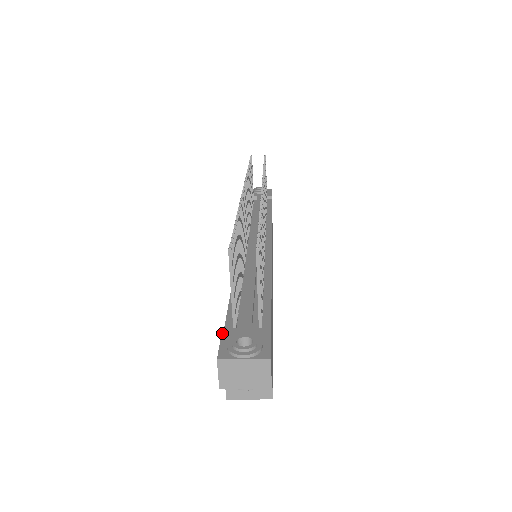
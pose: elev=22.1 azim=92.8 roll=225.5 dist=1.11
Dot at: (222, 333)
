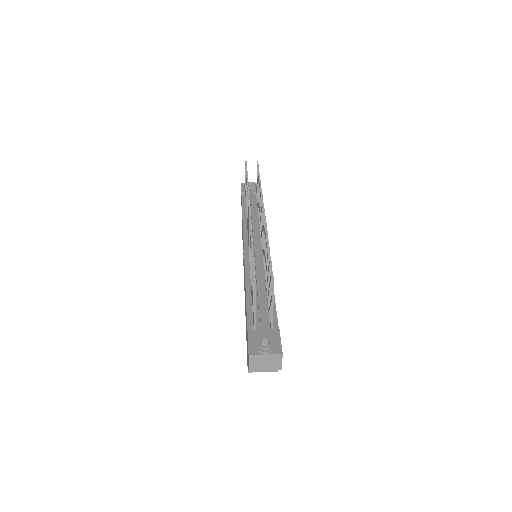
Dot at: (248, 334)
